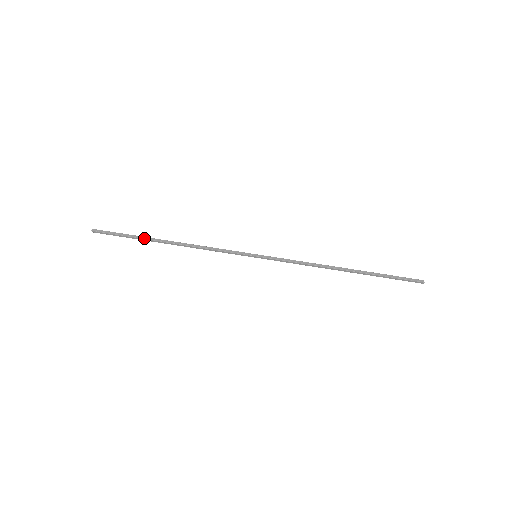
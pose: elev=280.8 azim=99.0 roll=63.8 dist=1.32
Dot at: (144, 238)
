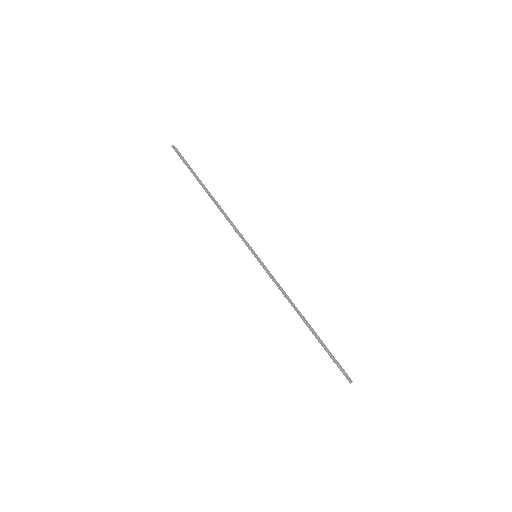
Dot at: (198, 179)
